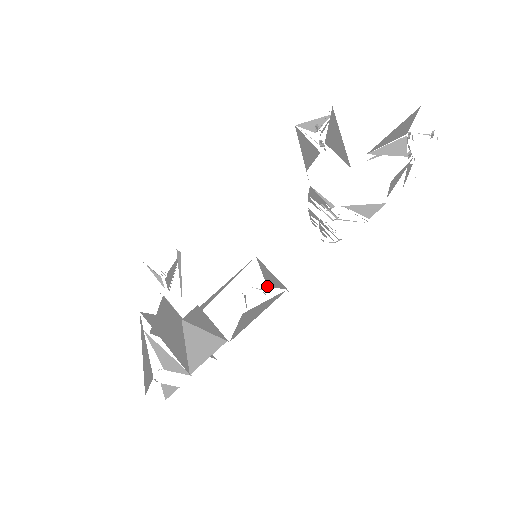
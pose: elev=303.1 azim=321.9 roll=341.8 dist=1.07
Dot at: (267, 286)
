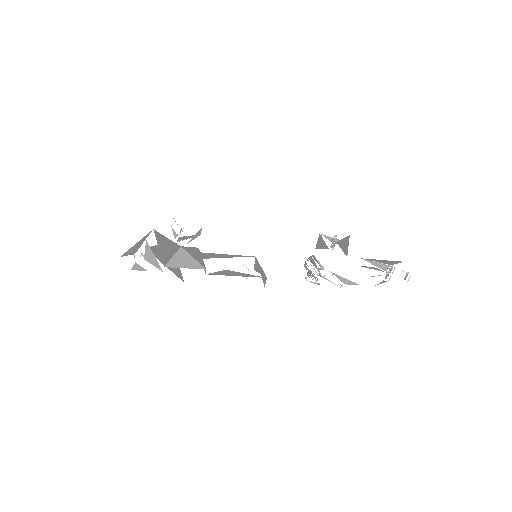
Dot at: (254, 269)
